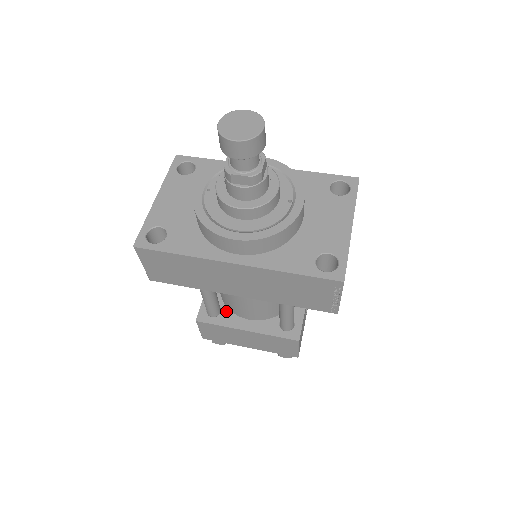
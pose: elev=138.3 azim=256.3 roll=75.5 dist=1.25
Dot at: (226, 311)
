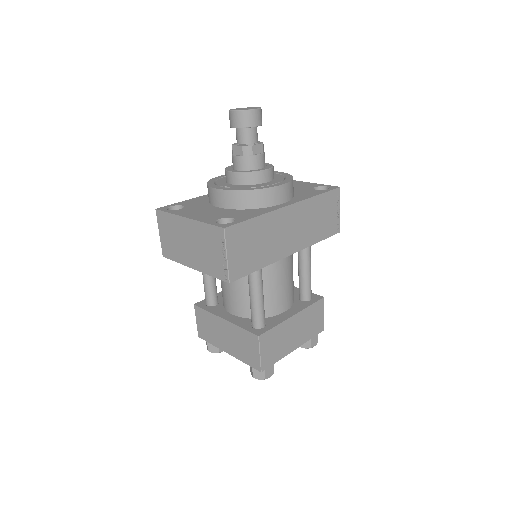
Dot at: (266, 319)
